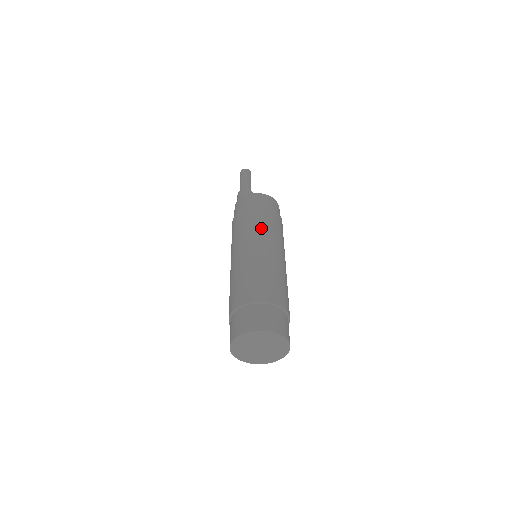
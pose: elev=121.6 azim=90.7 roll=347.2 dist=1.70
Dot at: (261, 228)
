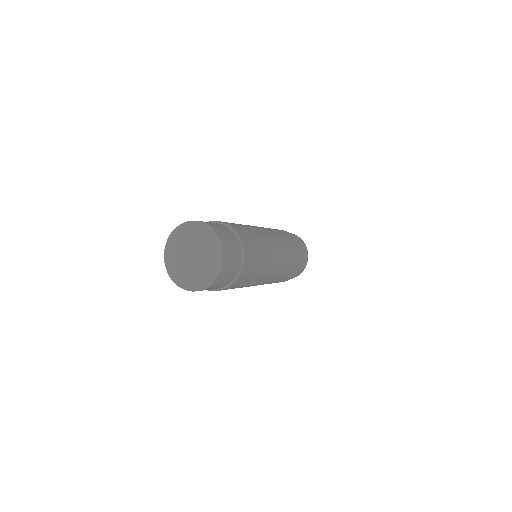
Dot at: occluded
